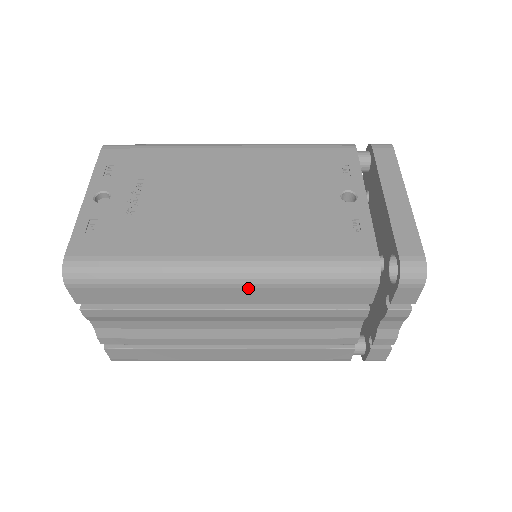
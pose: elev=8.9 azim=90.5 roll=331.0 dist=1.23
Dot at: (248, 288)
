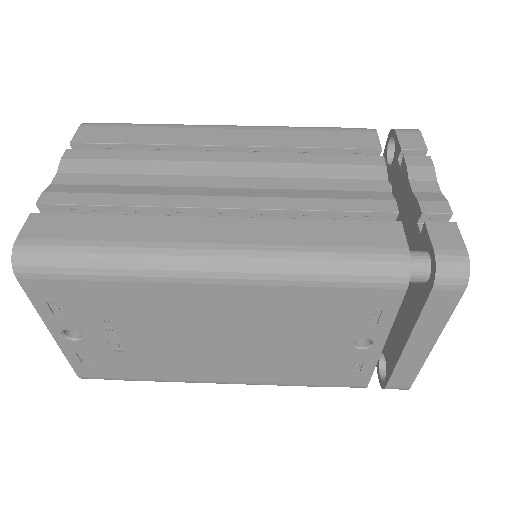
Dot at: occluded
